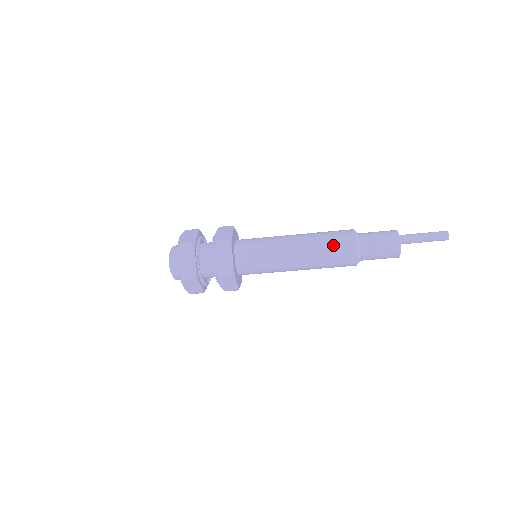
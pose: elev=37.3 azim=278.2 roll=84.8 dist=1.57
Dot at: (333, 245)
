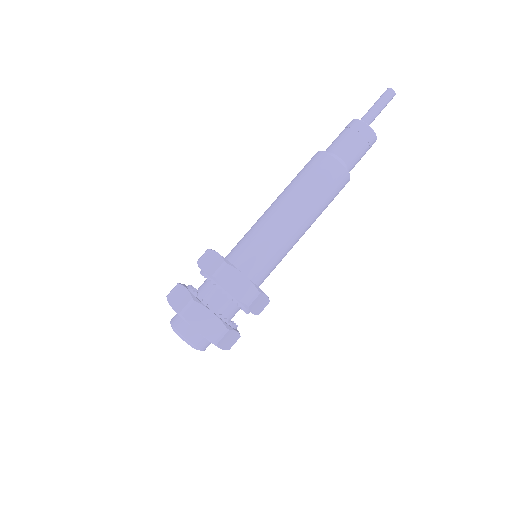
Dot at: occluded
